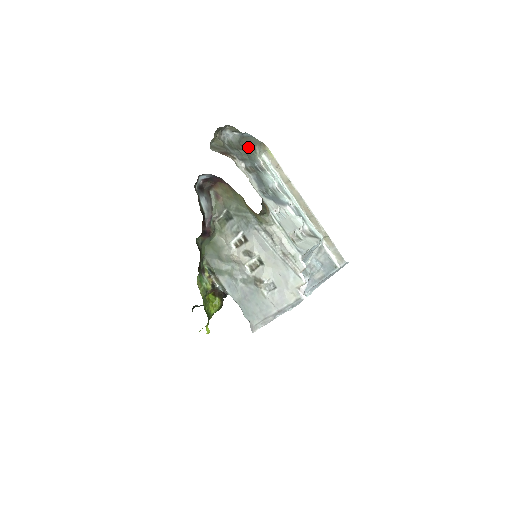
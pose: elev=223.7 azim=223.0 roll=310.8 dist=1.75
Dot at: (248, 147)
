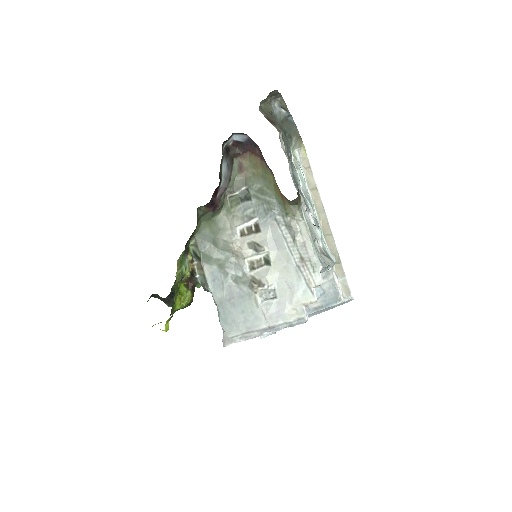
Dot at: (286, 133)
